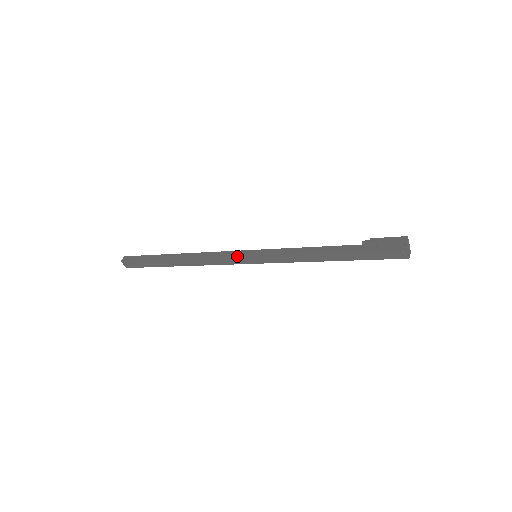
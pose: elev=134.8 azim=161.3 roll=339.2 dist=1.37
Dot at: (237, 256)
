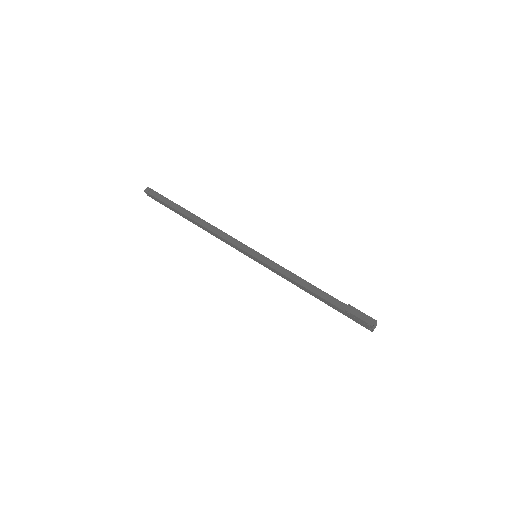
Dot at: (240, 249)
